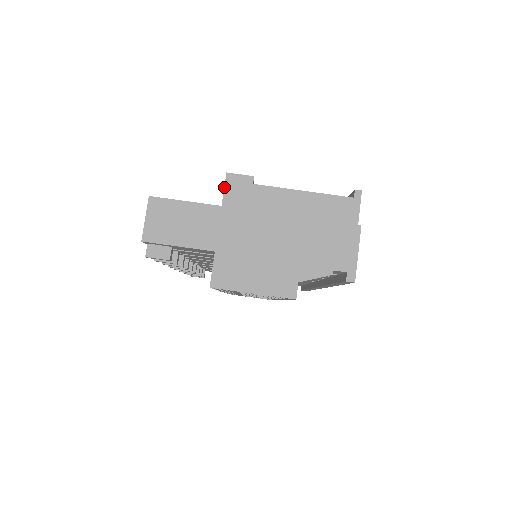
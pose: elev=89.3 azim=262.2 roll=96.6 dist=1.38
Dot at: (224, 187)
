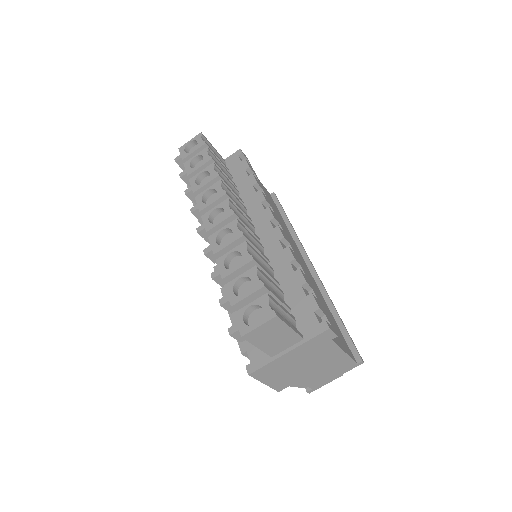
Dot at: (319, 335)
